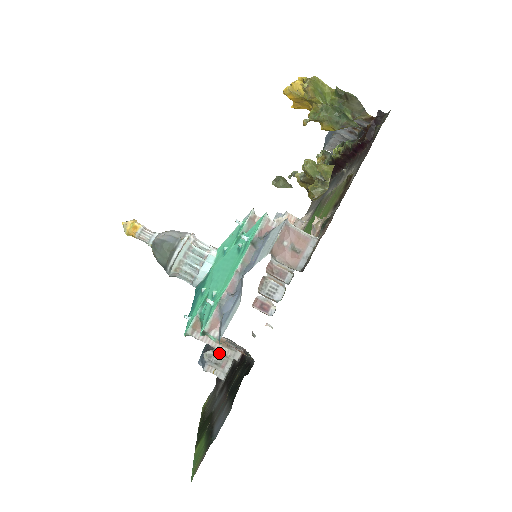
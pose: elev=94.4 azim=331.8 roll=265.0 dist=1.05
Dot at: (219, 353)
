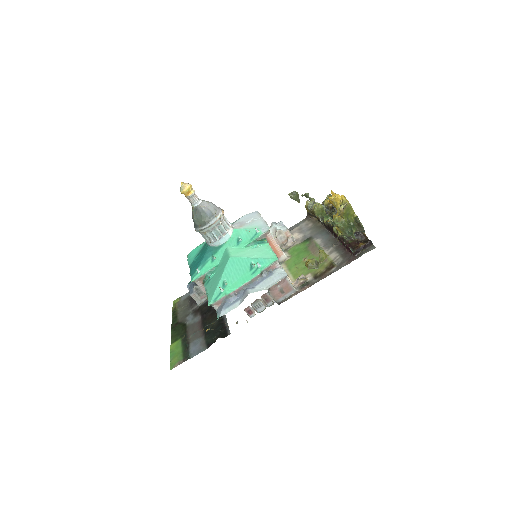
Dot at: occluded
